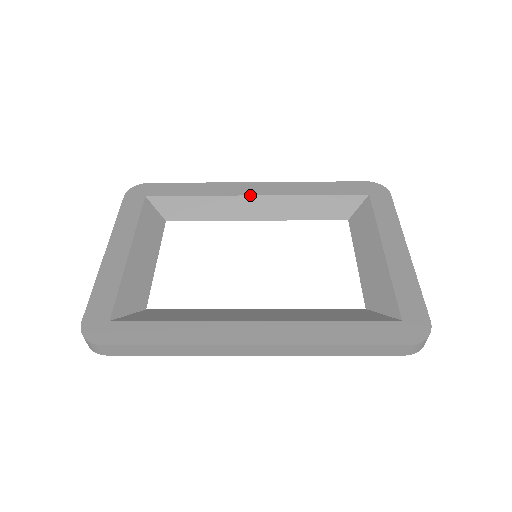
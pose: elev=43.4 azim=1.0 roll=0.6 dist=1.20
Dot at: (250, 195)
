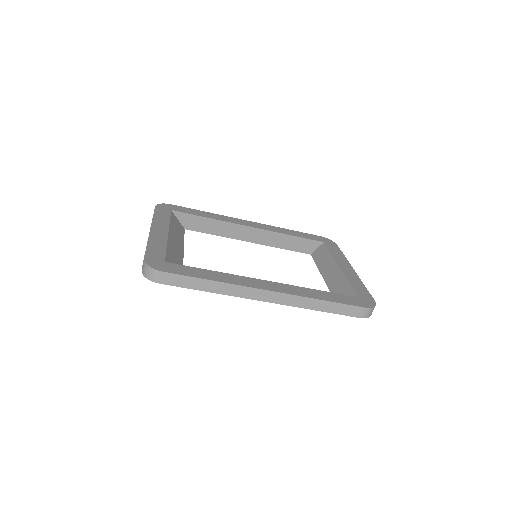
Dot at: (246, 226)
